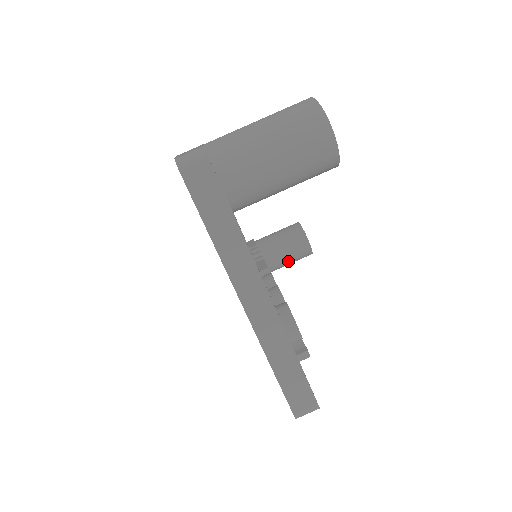
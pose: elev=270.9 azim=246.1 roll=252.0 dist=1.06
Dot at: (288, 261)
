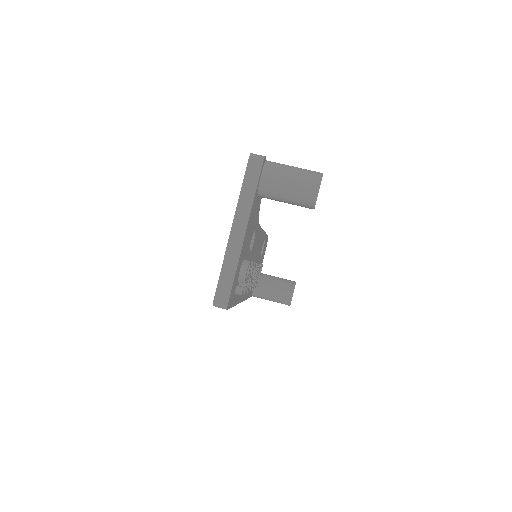
Dot at: (273, 297)
